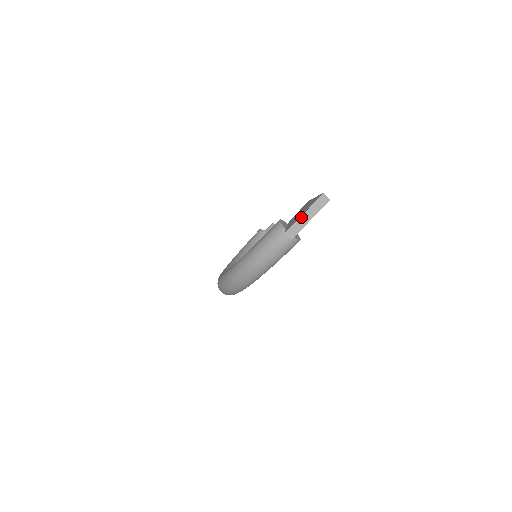
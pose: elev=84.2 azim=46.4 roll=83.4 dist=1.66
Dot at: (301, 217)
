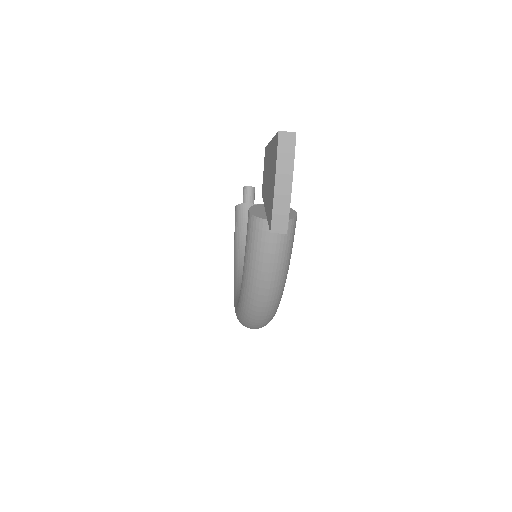
Dot at: (275, 193)
